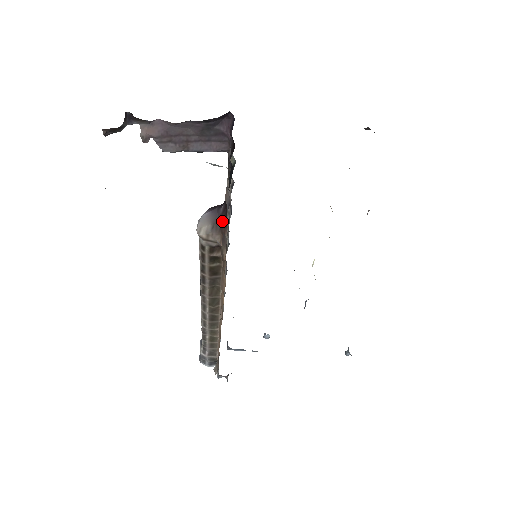
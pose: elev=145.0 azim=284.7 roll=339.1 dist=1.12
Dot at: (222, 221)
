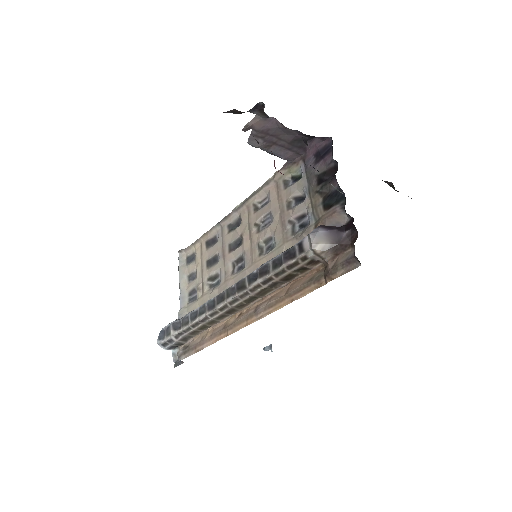
Dot at: (344, 244)
